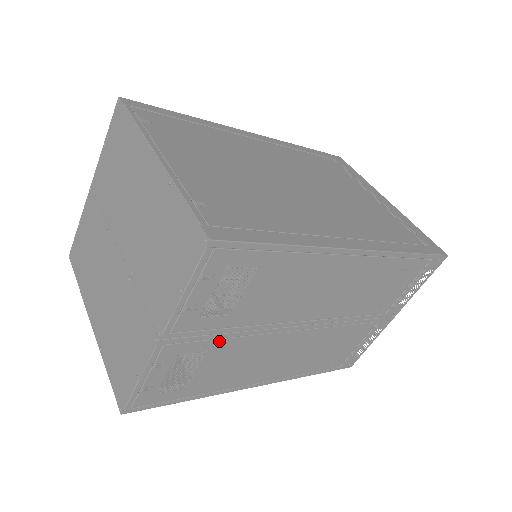
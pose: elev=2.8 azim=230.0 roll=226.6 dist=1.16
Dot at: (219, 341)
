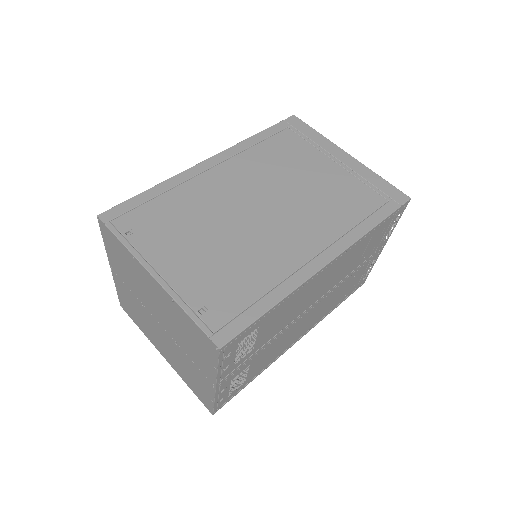
Dot at: (254, 357)
